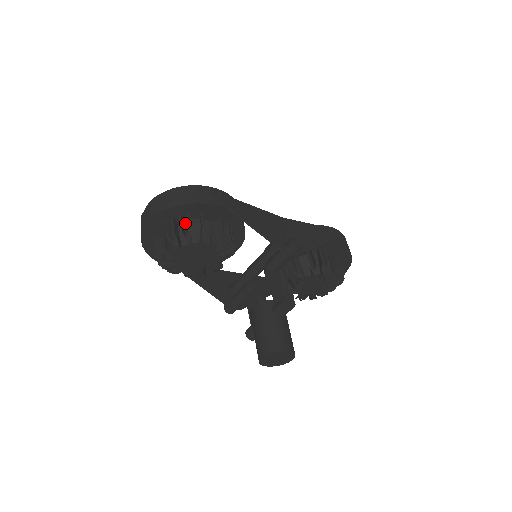
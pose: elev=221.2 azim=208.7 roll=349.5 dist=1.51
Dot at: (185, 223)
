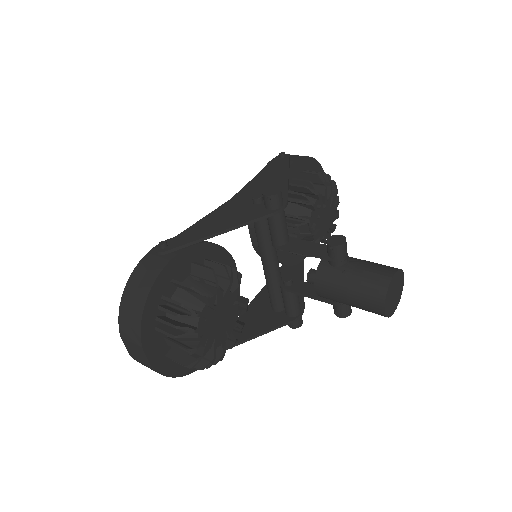
Dot at: (172, 307)
